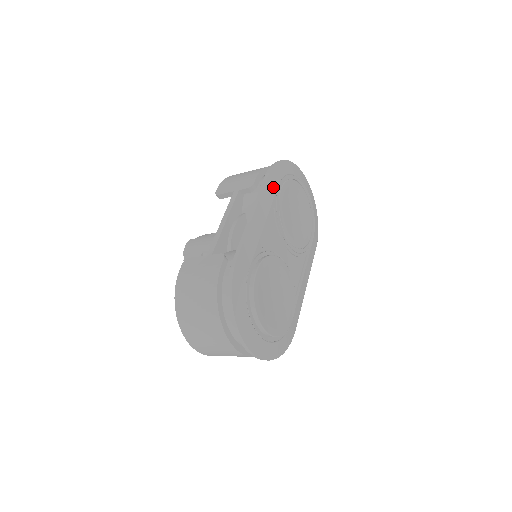
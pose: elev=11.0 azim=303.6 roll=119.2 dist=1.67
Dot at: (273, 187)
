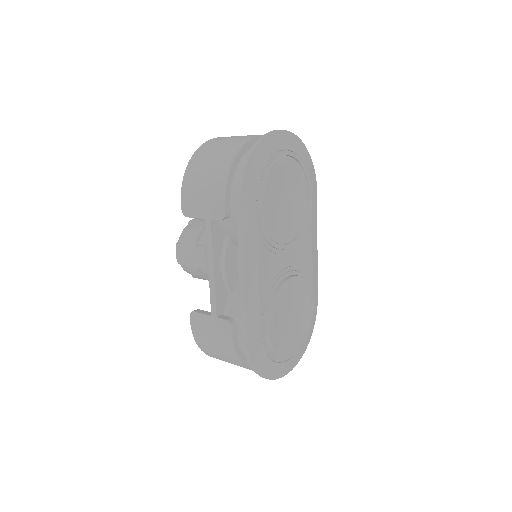
Dot at: (251, 218)
